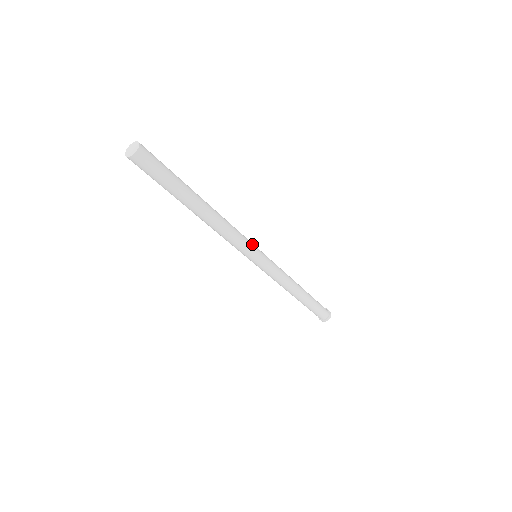
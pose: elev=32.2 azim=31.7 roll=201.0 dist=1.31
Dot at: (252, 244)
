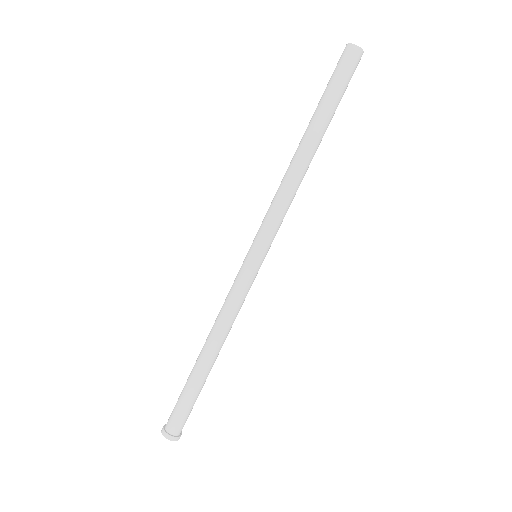
Dot at: occluded
